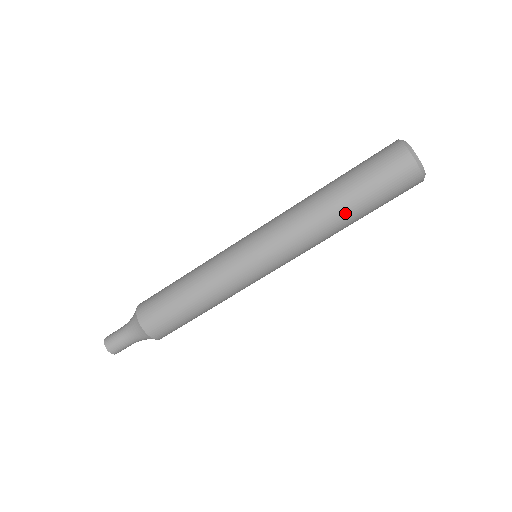
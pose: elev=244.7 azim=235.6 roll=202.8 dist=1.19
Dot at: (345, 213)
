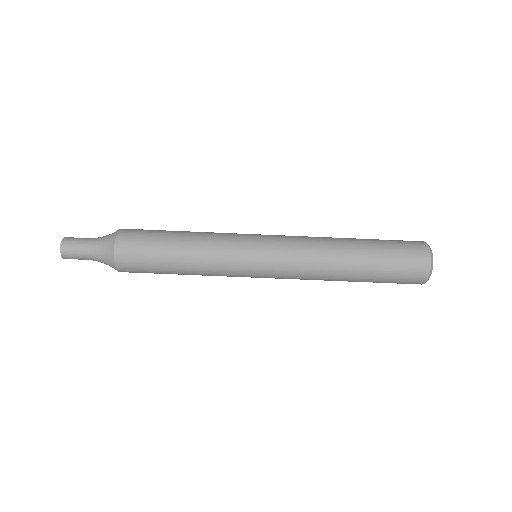
Dot at: (355, 249)
